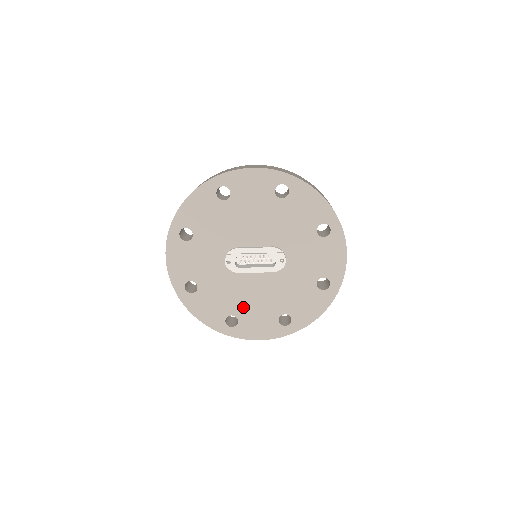
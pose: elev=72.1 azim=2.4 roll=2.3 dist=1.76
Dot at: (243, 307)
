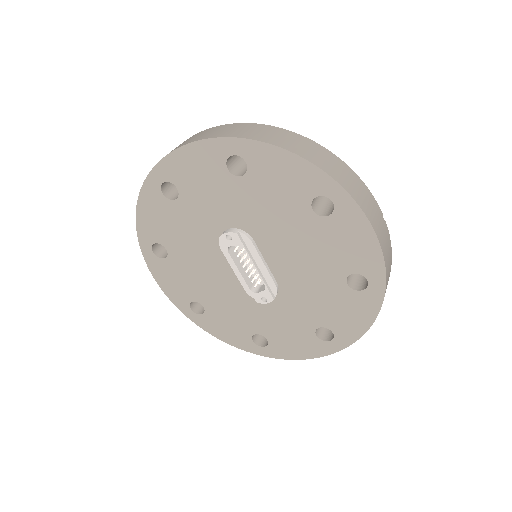
Dot at: (184, 261)
